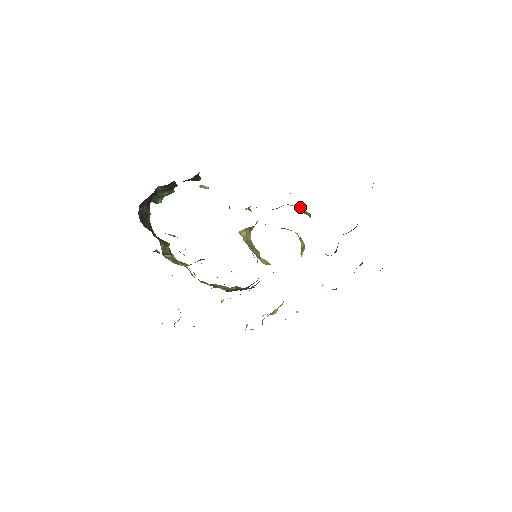
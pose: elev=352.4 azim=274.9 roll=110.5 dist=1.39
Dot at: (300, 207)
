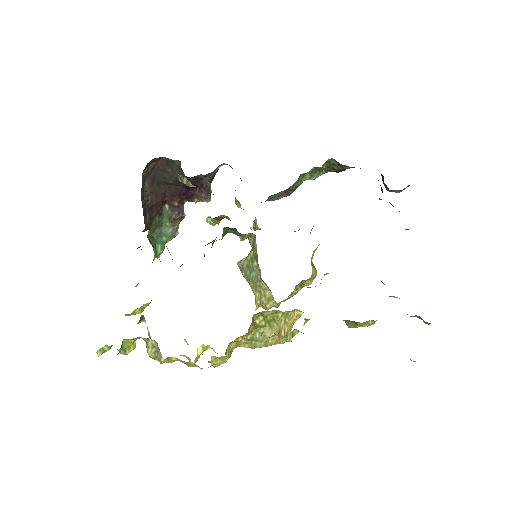
Dot at: occluded
